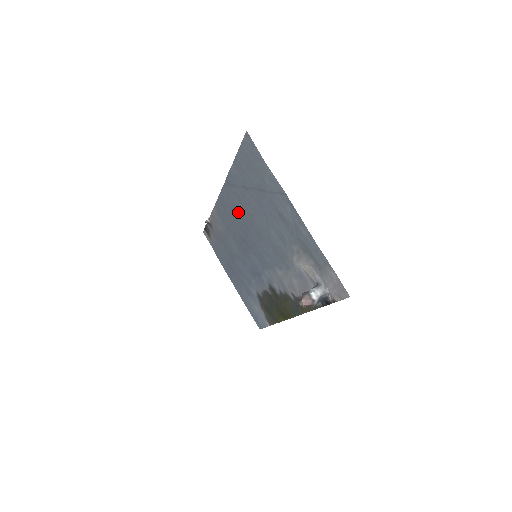
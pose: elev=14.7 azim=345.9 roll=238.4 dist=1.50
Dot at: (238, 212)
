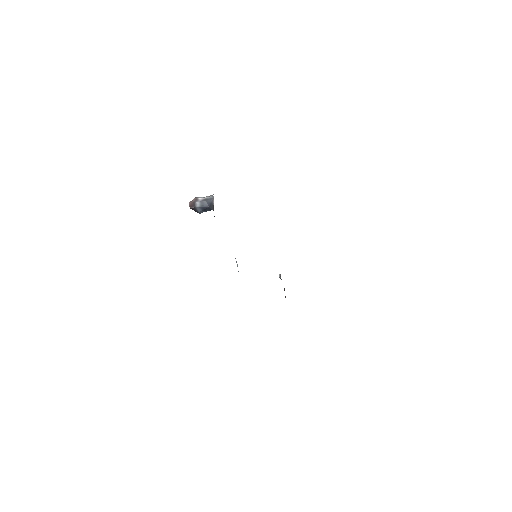
Dot at: occluded
